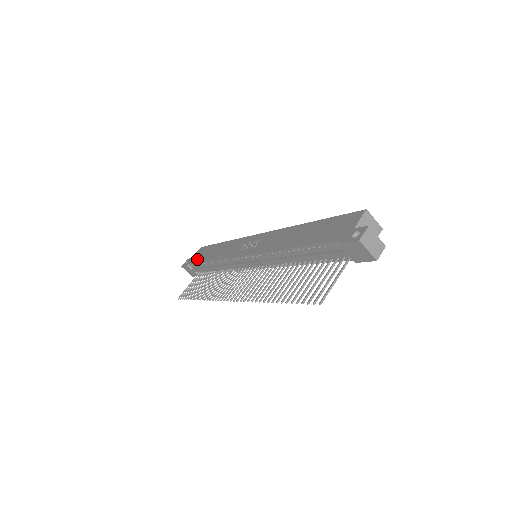
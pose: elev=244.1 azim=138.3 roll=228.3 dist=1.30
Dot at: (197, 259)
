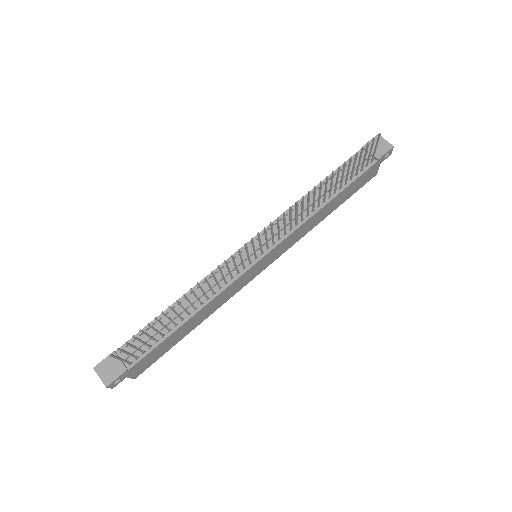
Dot at: occluded
